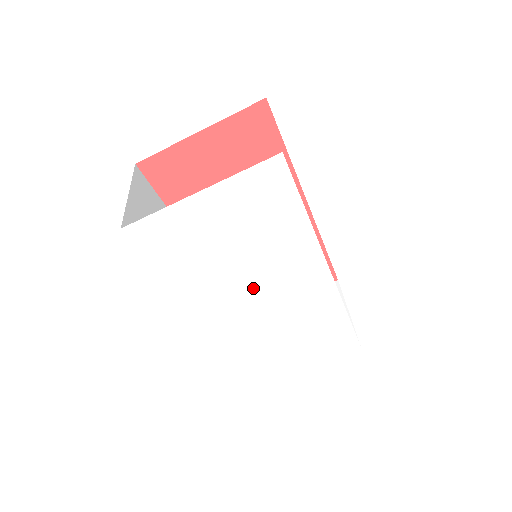
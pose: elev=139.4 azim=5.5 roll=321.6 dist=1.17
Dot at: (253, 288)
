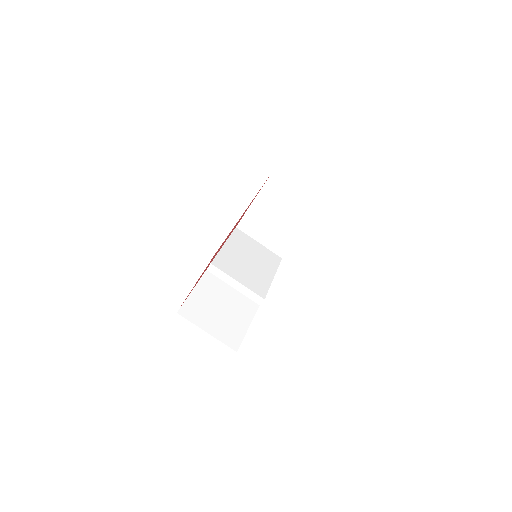
Dot at: occluded
